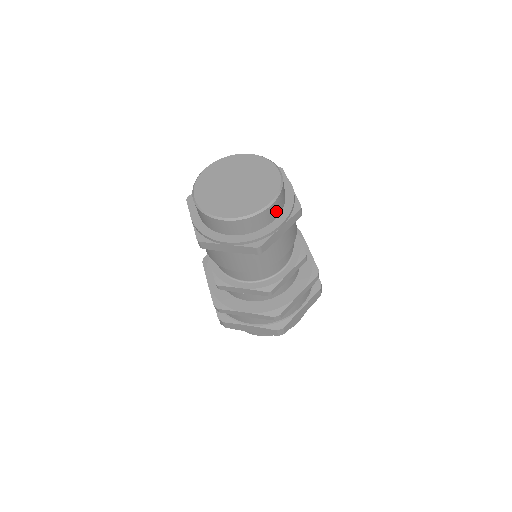
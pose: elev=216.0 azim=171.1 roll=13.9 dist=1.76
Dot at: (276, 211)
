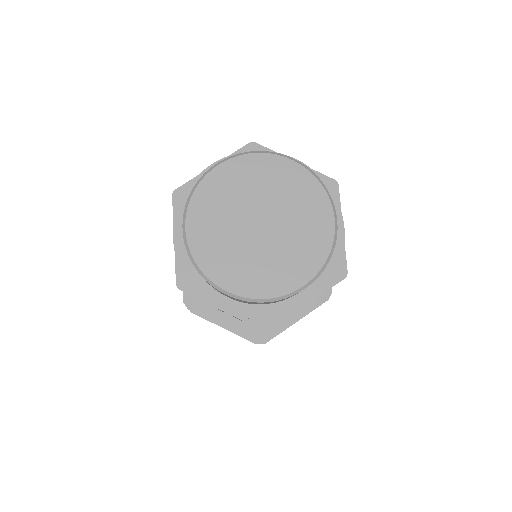
Dot at: occluded
